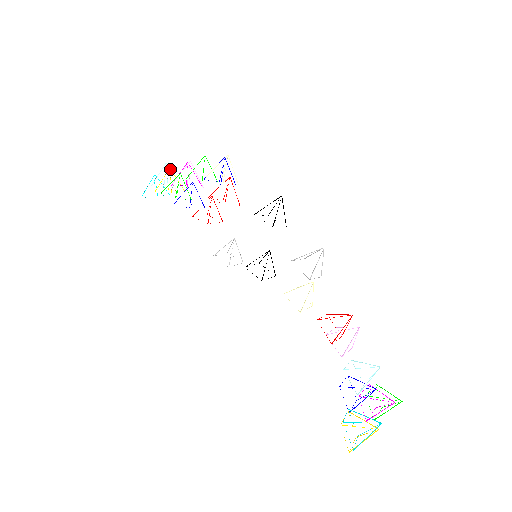
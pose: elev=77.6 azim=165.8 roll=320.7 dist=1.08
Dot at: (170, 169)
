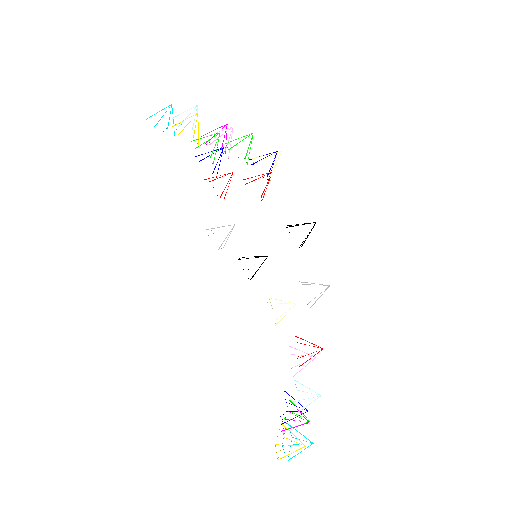
Dot at: occluded
